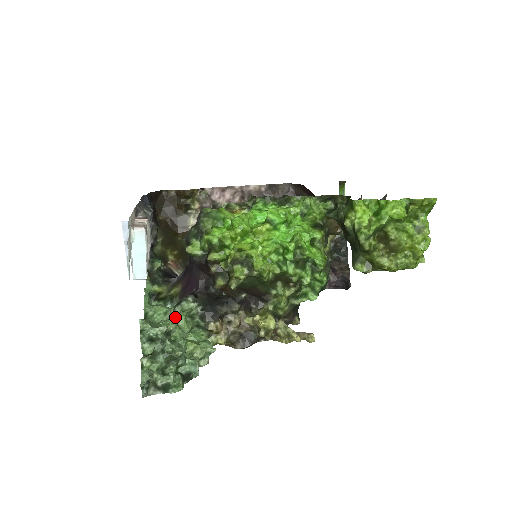
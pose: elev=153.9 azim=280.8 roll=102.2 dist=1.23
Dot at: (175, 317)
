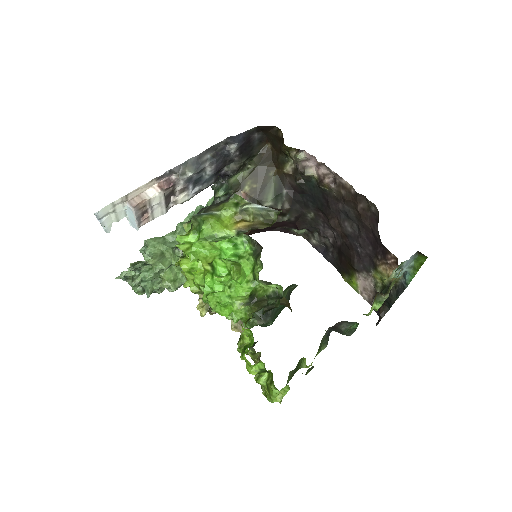
Dot at: (173, 251)
